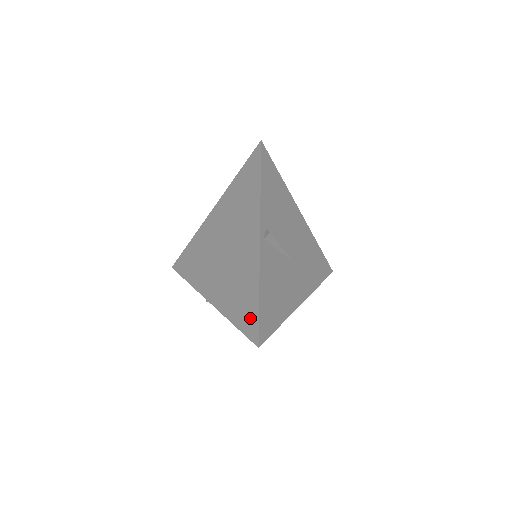
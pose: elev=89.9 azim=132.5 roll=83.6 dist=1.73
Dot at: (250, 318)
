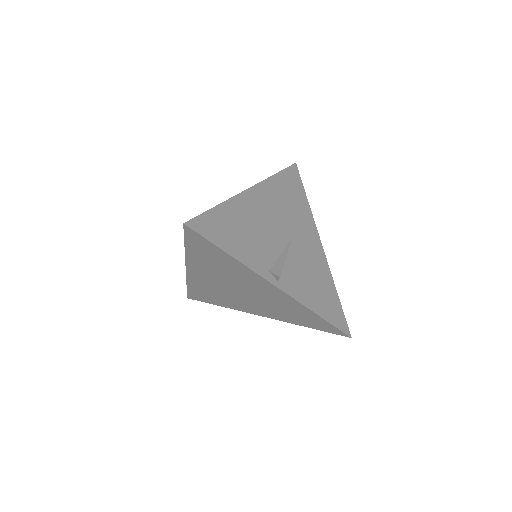
Dot at: (324, 326)
